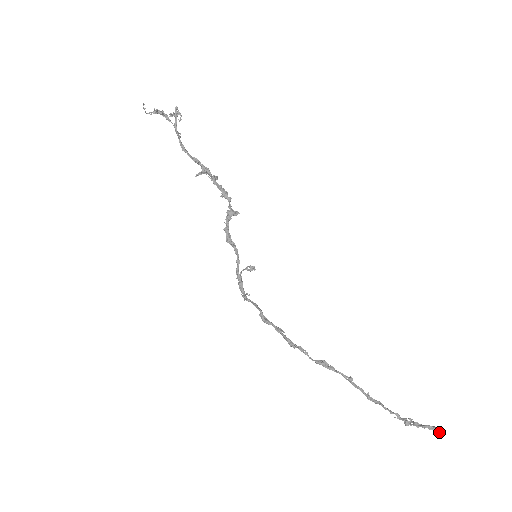
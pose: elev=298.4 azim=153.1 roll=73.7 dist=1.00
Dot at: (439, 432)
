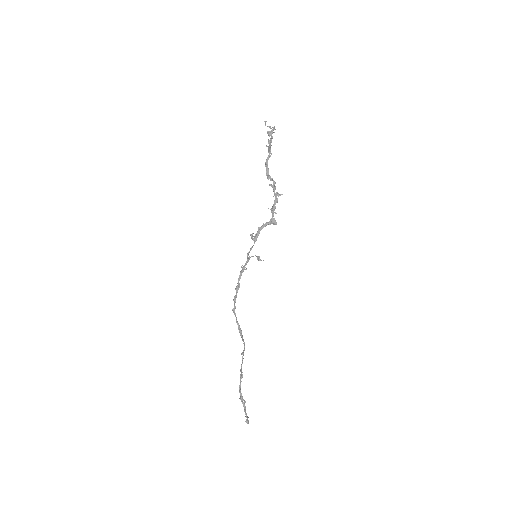
Dot at: (247, 420)
